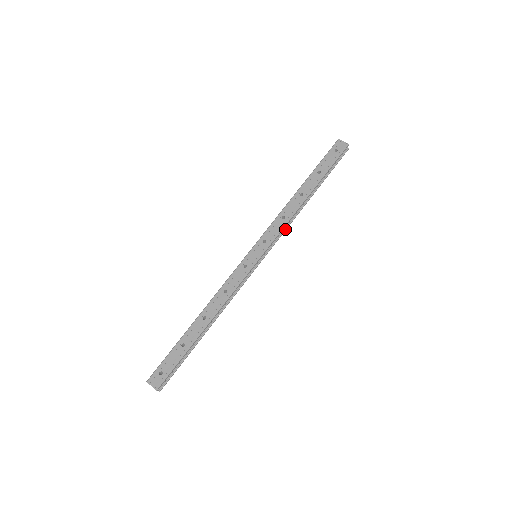
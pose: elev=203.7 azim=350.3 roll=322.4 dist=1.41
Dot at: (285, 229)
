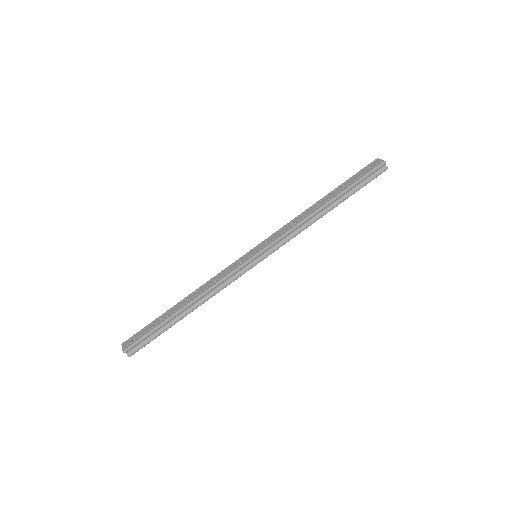
Dot at: (293, 236)
